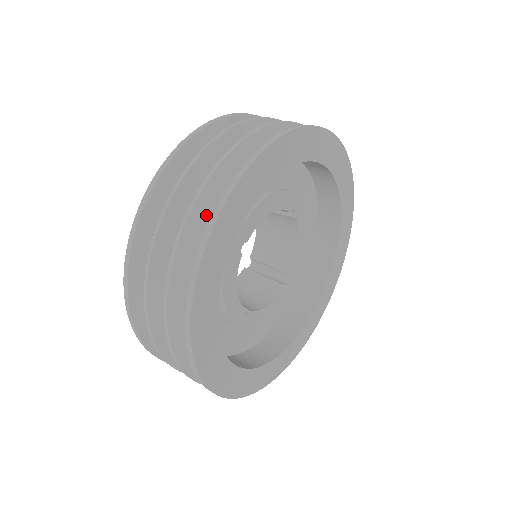
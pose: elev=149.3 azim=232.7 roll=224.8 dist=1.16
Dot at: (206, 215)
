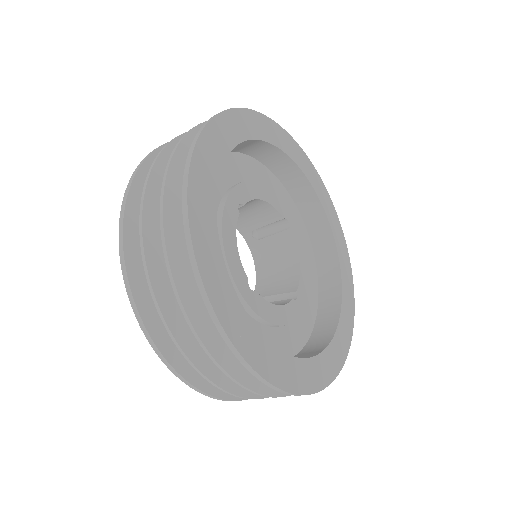
Dot at: occluded
